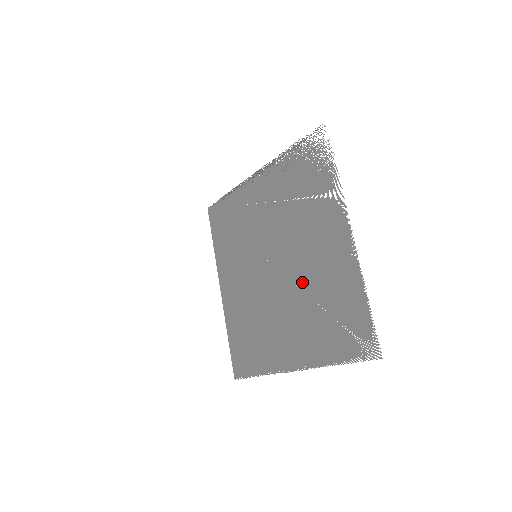
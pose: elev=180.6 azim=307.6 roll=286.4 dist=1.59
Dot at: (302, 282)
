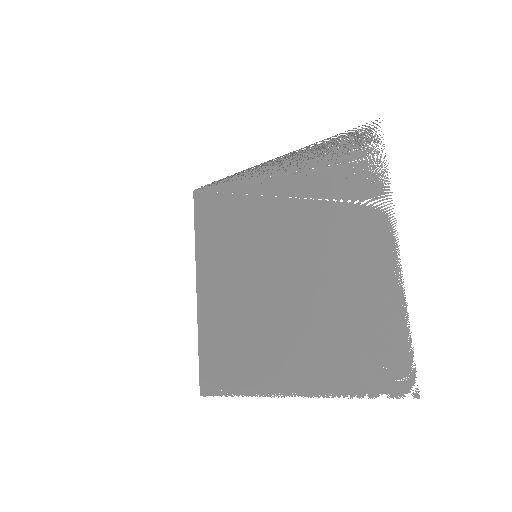
Dot at: (319, 296)
